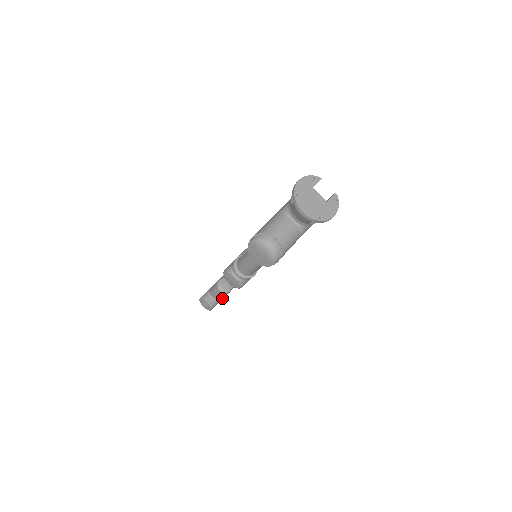
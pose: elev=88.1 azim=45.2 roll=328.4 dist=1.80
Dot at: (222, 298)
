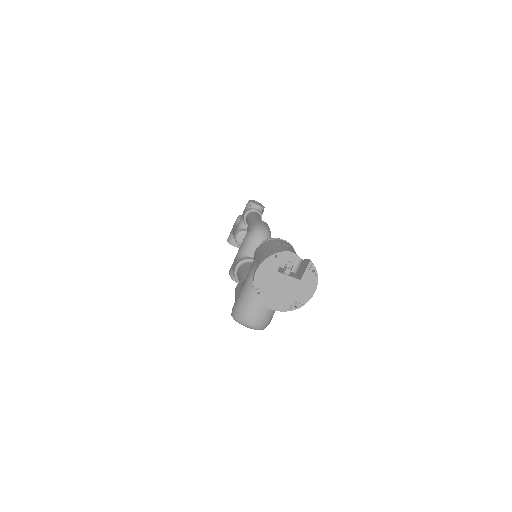
Dot at: occluded
